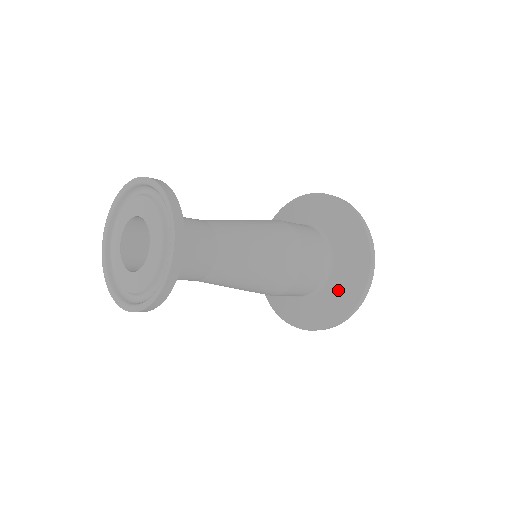
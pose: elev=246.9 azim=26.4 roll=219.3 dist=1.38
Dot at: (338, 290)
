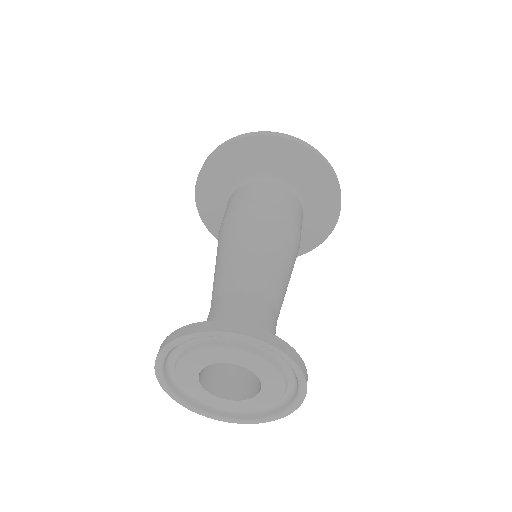
Dot at: occluded
